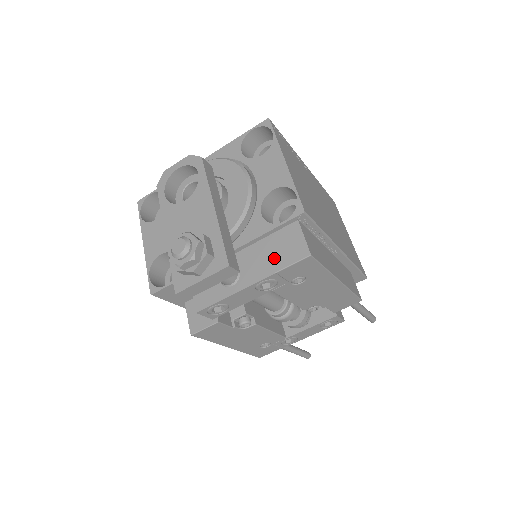
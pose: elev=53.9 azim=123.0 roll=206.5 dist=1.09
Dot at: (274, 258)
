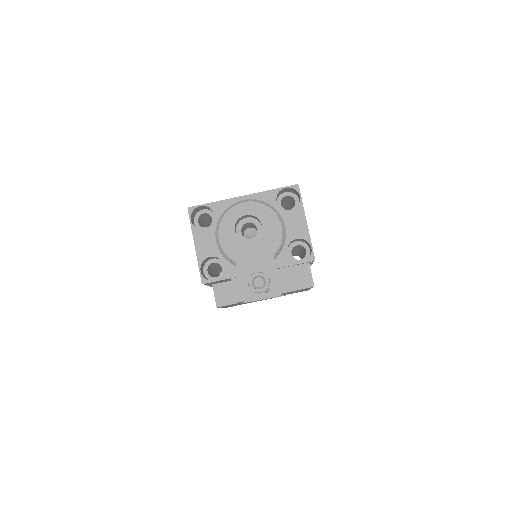
Dot at: (292, 282)
